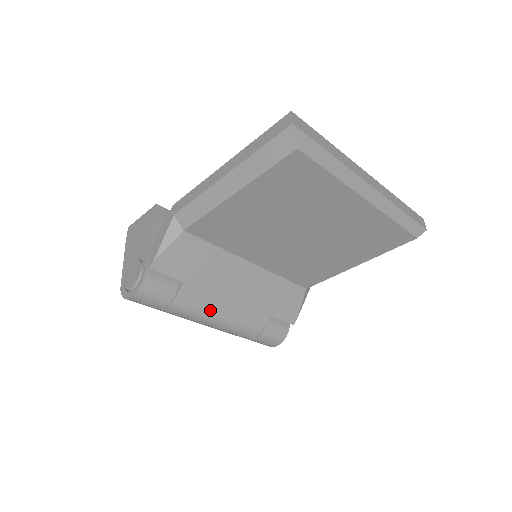
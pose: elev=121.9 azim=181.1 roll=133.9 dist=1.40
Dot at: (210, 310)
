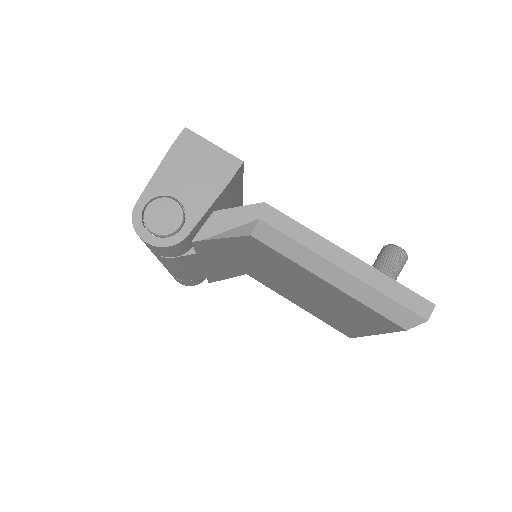
Dot at: (182, 267)
